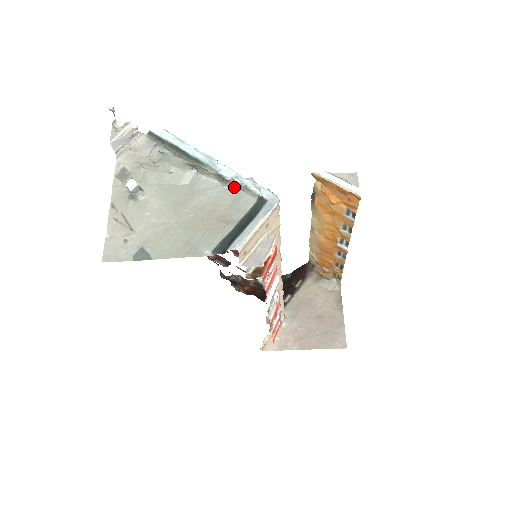
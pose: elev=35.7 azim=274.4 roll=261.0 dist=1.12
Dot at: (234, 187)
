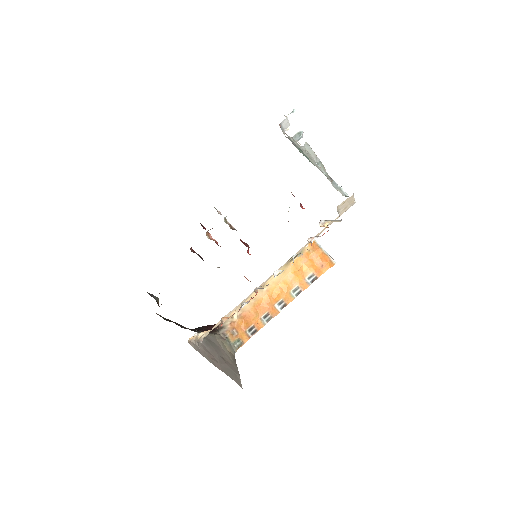
Dot at: (332, 184)
